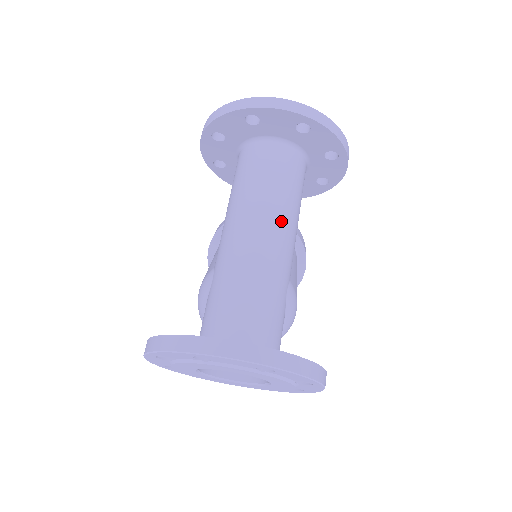
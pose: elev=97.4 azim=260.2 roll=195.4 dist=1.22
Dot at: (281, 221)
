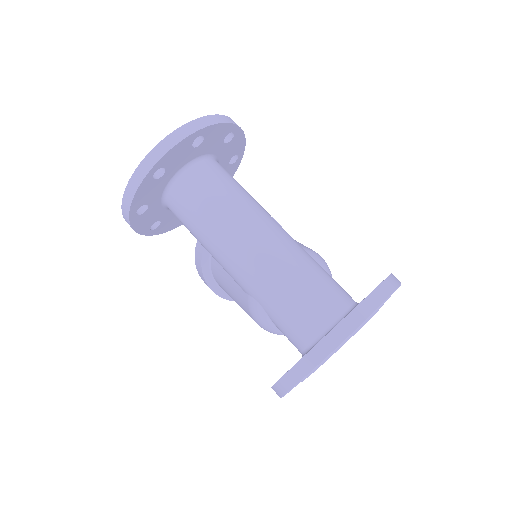
Dot at: (256, 217)
